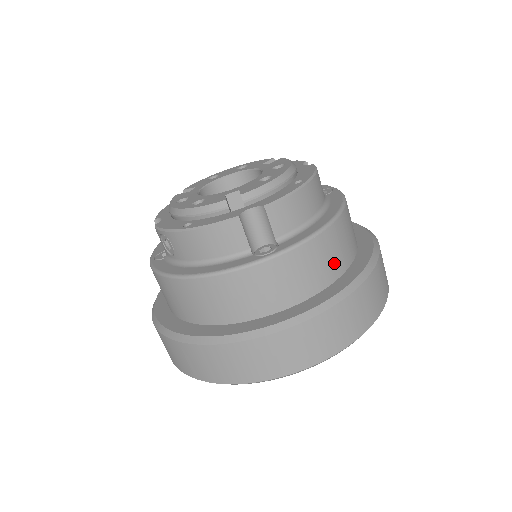
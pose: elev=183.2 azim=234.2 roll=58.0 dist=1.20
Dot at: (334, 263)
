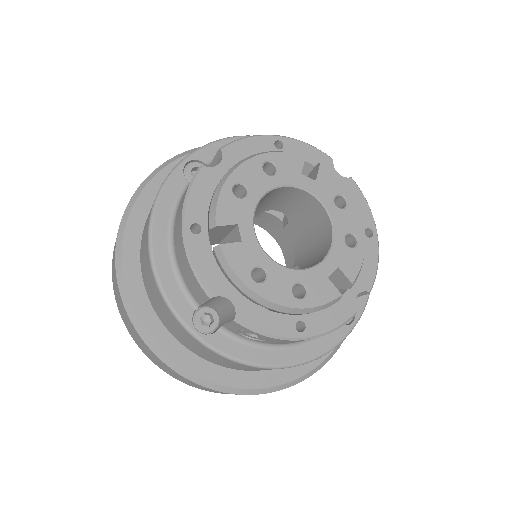
Dot at: occluded
